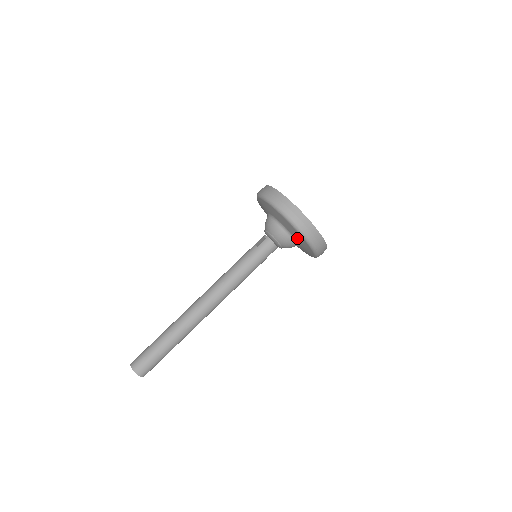
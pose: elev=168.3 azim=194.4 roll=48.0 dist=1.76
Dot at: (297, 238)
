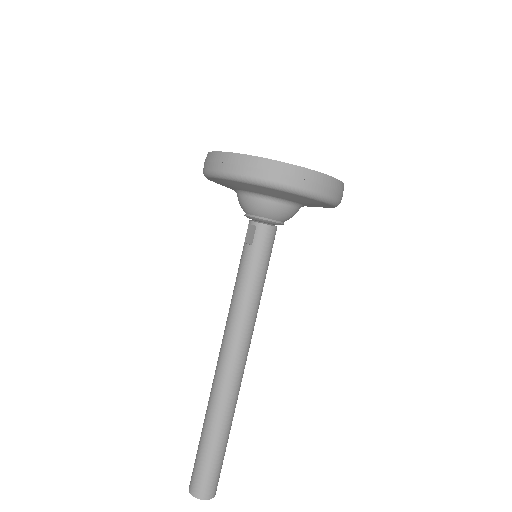
Dot at: (303, 202)
